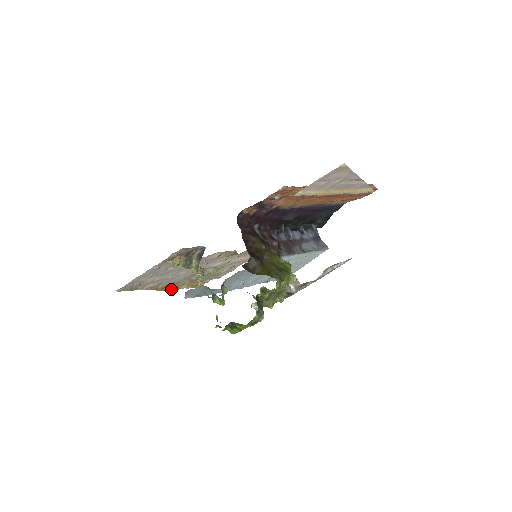
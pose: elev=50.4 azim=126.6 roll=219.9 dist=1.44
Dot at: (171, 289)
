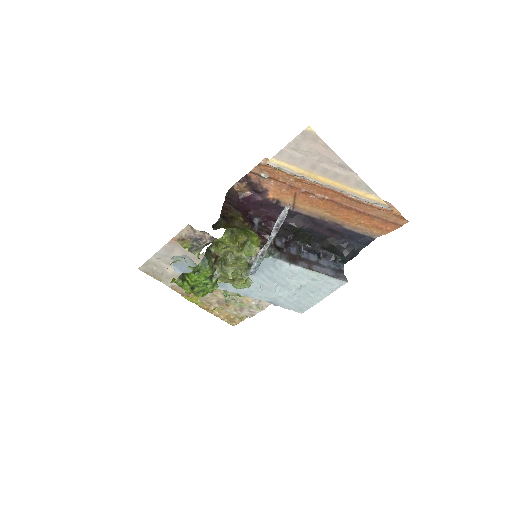
Dot at: (199, 305)
